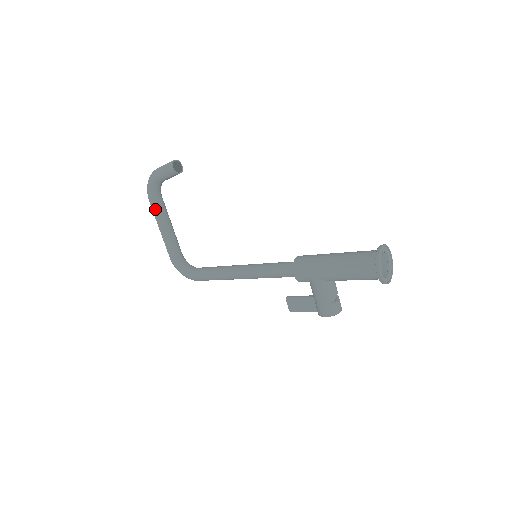
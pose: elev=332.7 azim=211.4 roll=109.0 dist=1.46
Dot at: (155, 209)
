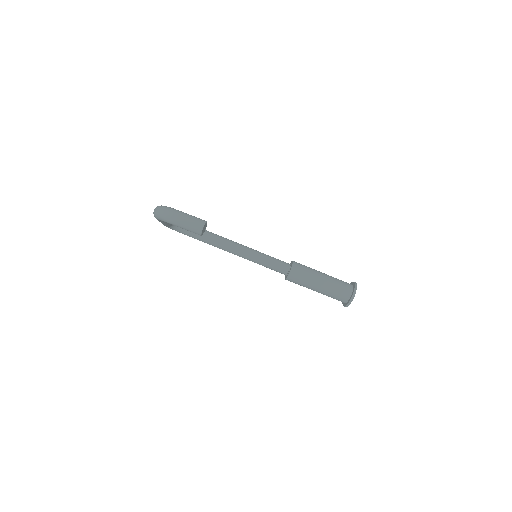
Dot at: occluded
